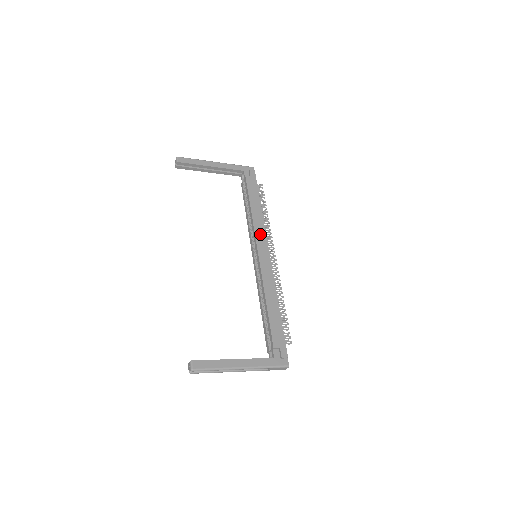
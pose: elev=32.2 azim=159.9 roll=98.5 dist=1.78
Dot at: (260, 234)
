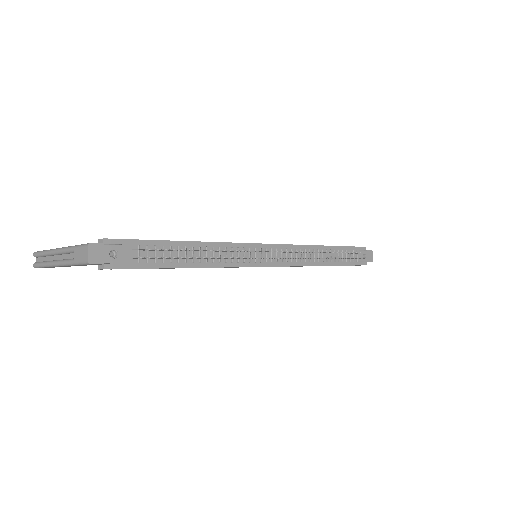
Dot at: occluded
